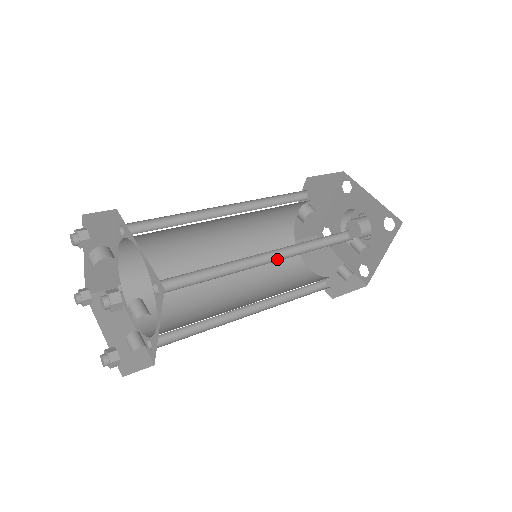
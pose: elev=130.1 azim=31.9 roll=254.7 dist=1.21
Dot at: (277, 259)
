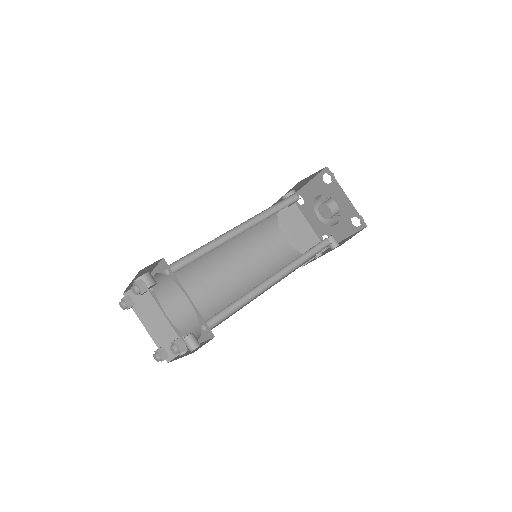
Dot at: (279, 276)
